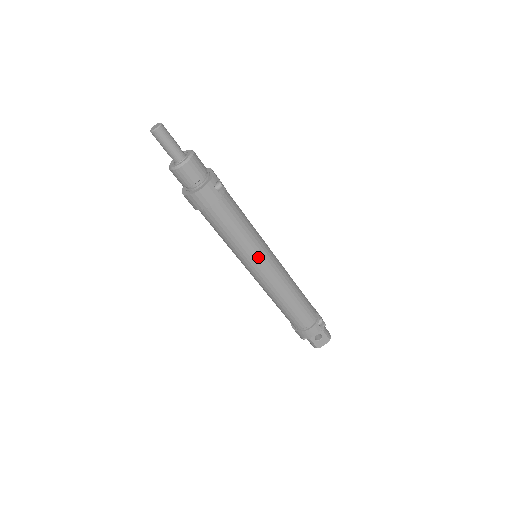
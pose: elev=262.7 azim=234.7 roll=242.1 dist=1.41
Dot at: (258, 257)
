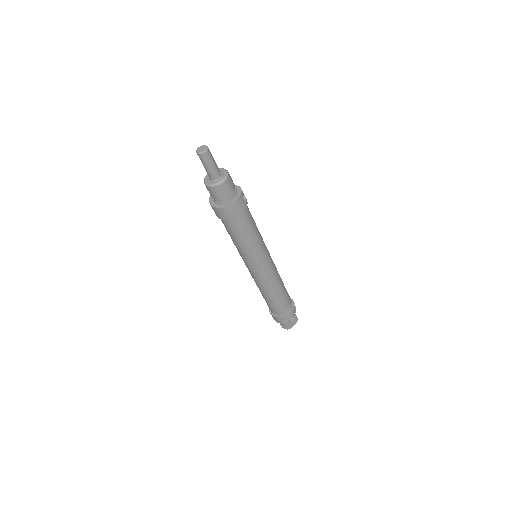
Dot at: (264, 255)
